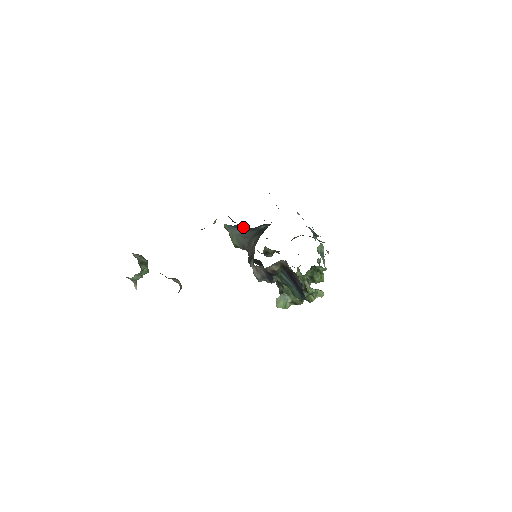
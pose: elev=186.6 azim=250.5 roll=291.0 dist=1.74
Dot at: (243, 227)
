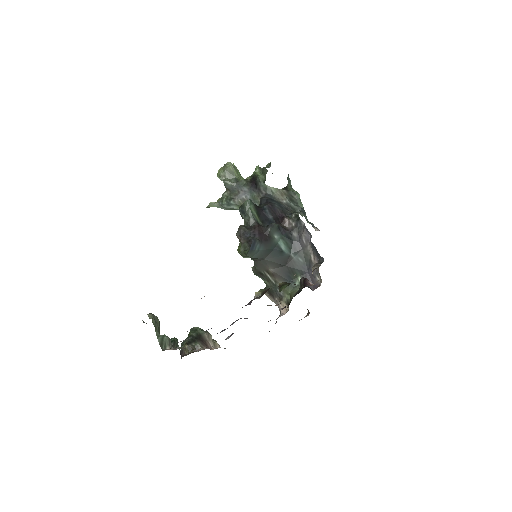
Dot at: (257, 241)
